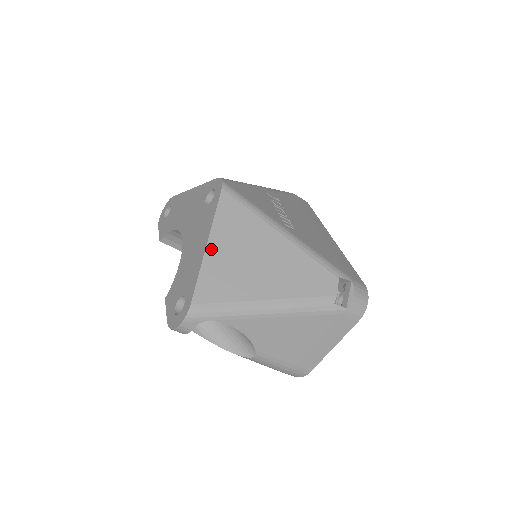
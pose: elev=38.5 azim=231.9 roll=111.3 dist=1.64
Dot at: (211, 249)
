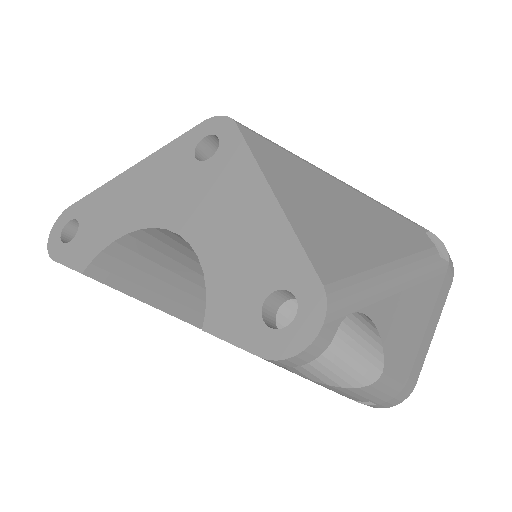
Dot at: (284, 199)
